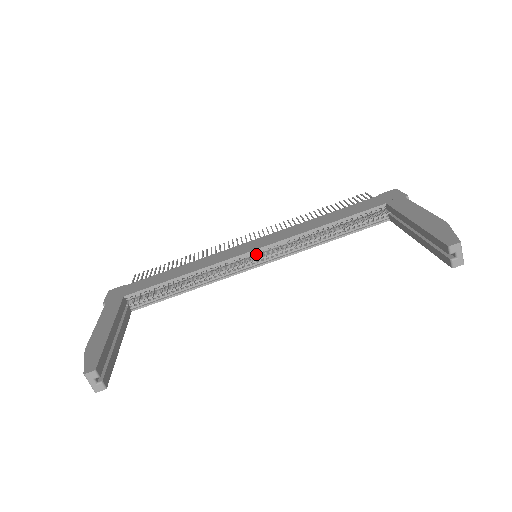
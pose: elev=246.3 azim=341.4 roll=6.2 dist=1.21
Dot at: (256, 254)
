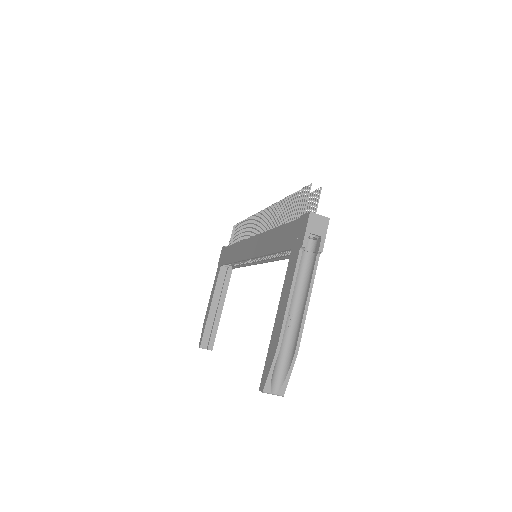
Dot at: occluded
